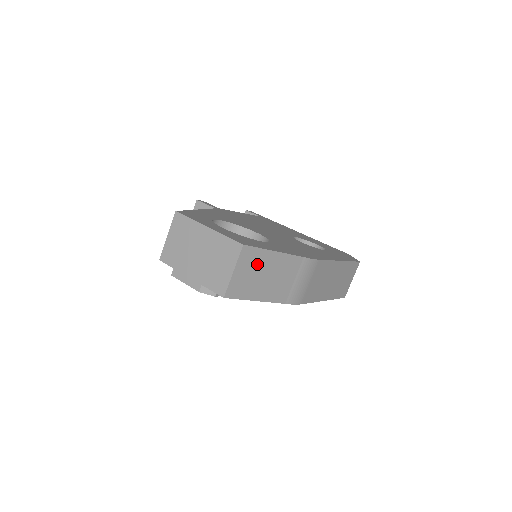
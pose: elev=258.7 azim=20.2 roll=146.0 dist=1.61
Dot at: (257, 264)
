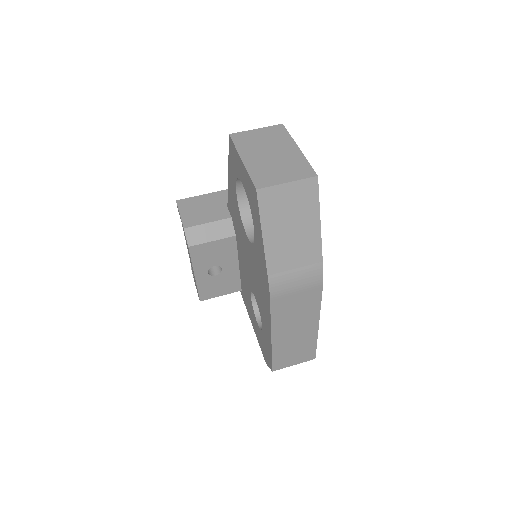
Dot at: (302, 207)
